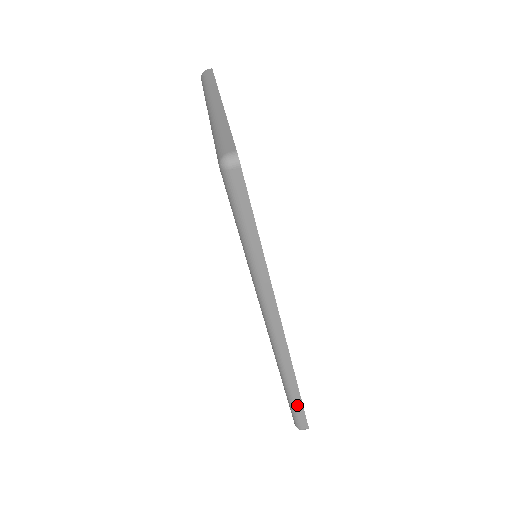
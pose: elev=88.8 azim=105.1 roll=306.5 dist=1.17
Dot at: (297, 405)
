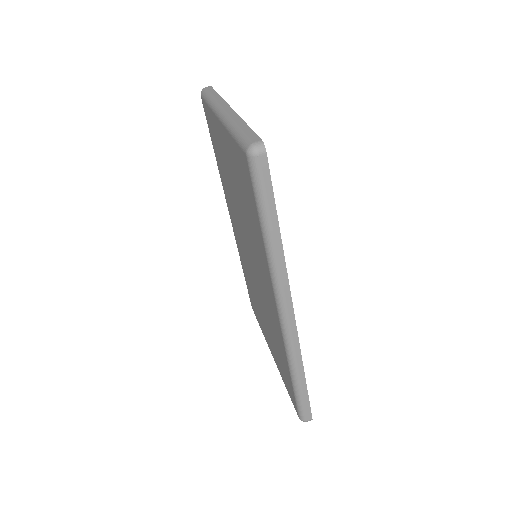
Dot at: (303, 394)
